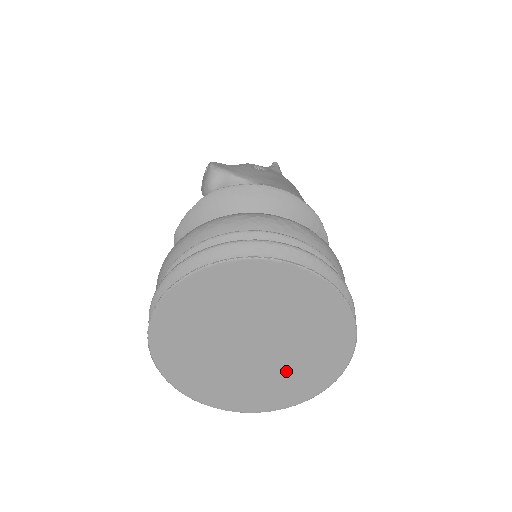
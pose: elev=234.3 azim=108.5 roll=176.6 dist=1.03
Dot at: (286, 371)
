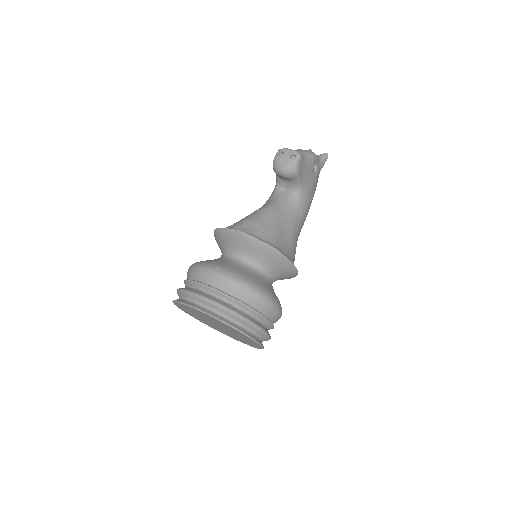
Dot at: occluded
